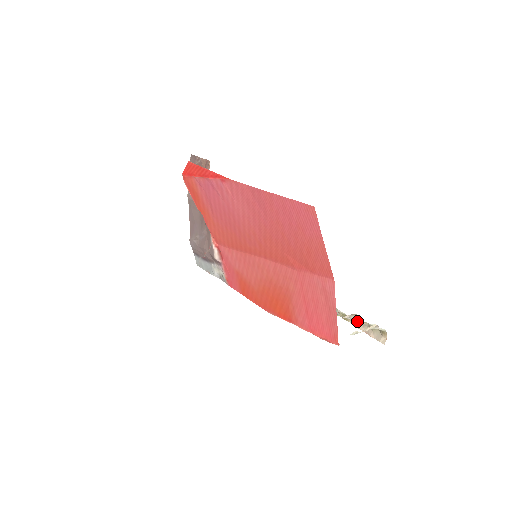
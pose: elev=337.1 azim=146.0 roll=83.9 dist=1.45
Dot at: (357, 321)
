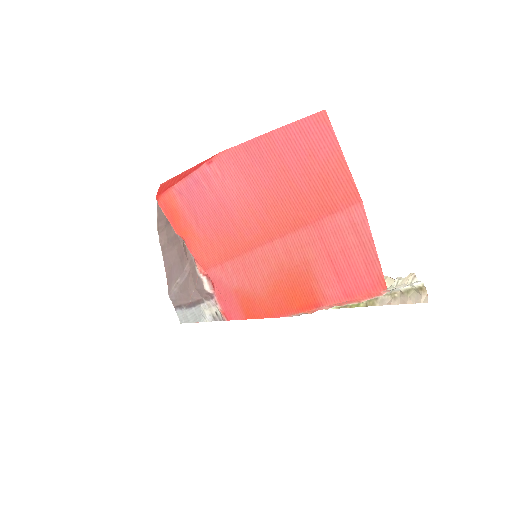
Dot at: occluded
